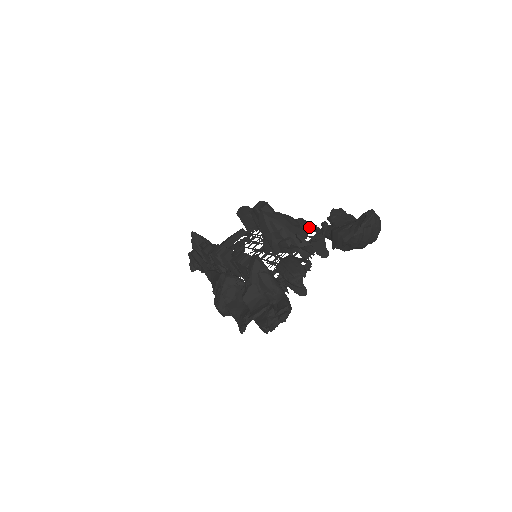
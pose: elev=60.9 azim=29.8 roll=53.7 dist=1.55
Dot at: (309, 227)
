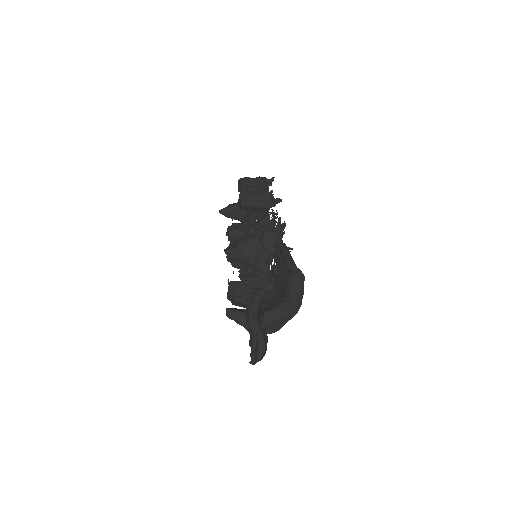
Dot at: (272, 247)
